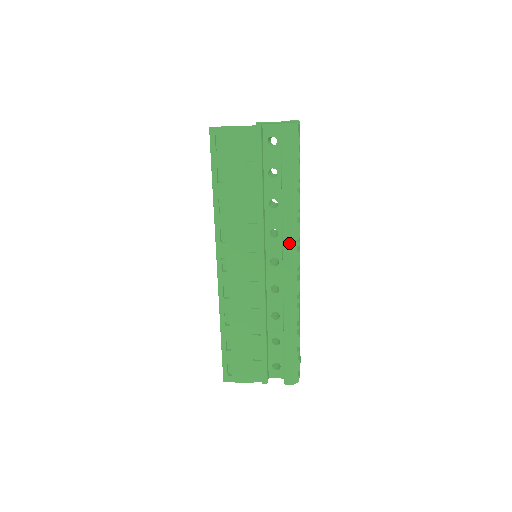
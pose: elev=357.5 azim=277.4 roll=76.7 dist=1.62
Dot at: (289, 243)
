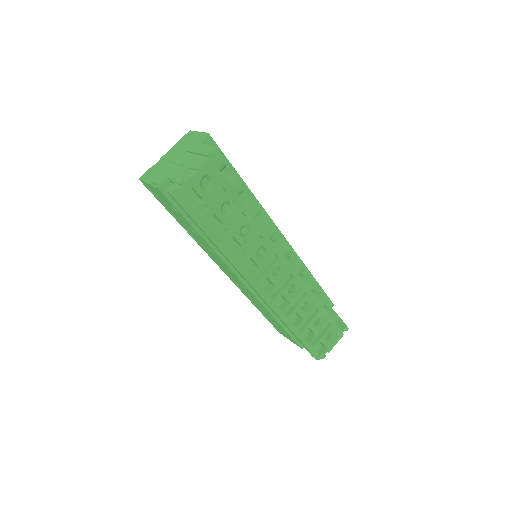
Dot at: (243, 276)
